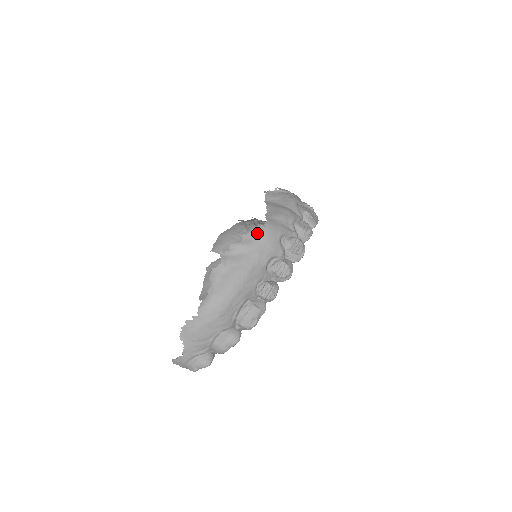
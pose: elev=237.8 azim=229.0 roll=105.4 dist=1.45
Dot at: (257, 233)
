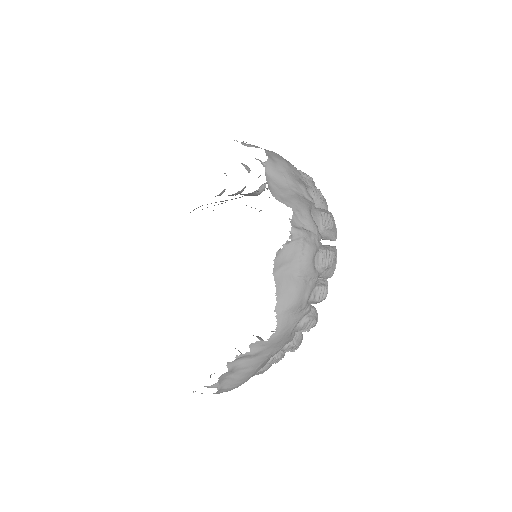
Dot at: (266, 342)
